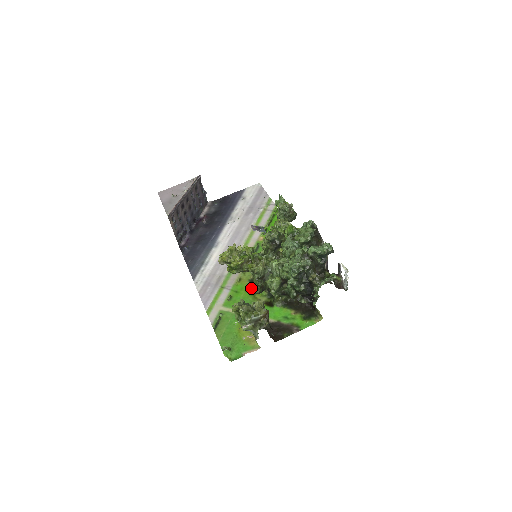
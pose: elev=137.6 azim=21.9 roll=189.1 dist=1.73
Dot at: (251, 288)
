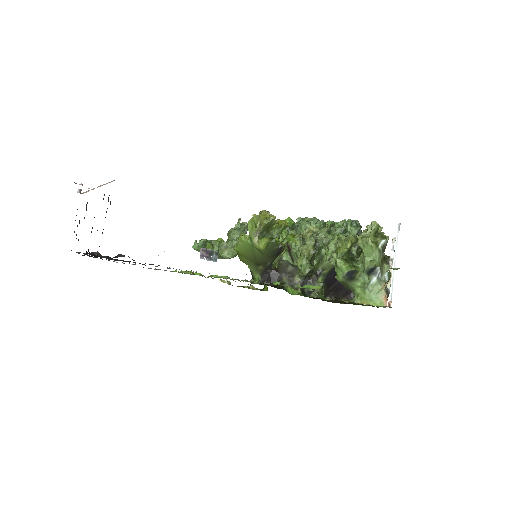
Dot at: occluded
